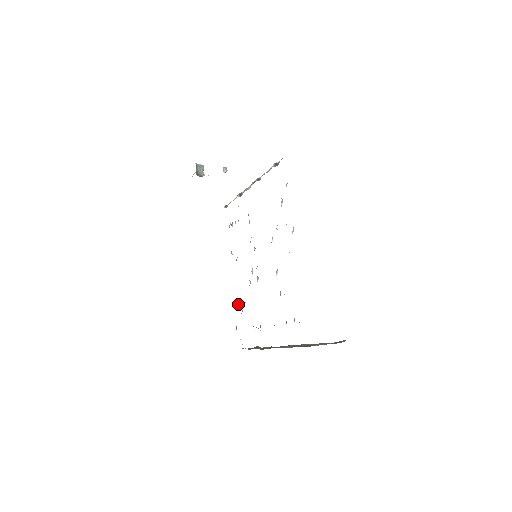
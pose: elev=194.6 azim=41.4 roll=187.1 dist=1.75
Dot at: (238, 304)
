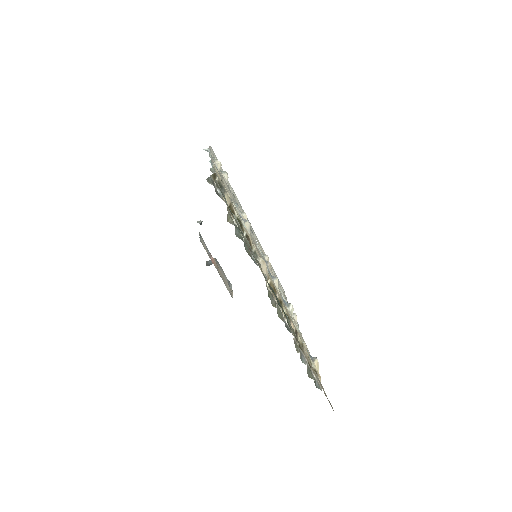
Dot at: occluded
